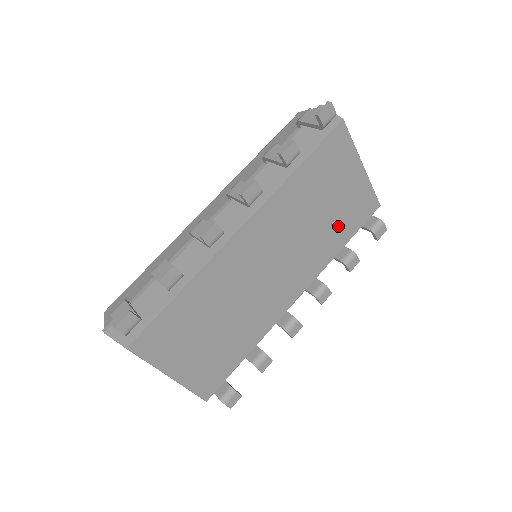
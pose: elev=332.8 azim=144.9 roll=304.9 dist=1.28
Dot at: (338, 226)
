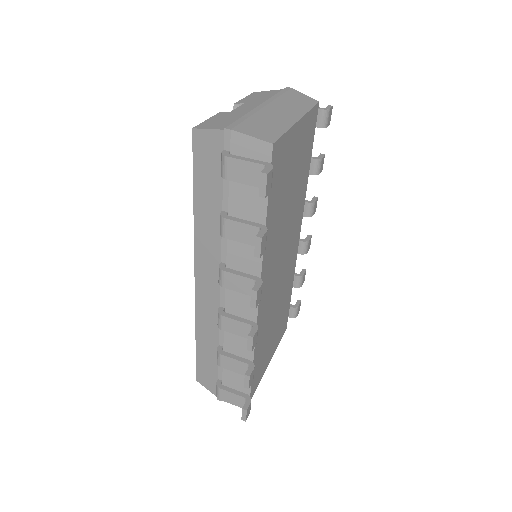
Dot at: (302, 172)
